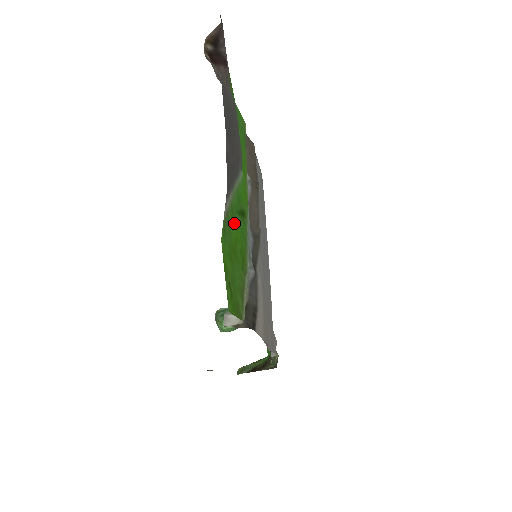
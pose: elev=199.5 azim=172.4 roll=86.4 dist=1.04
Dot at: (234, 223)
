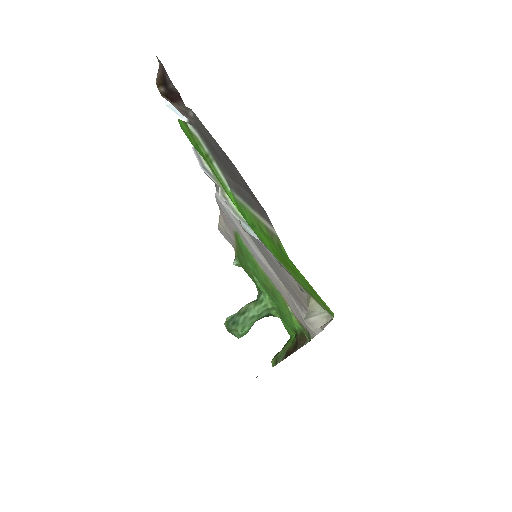
Dot at: (266, 238)
